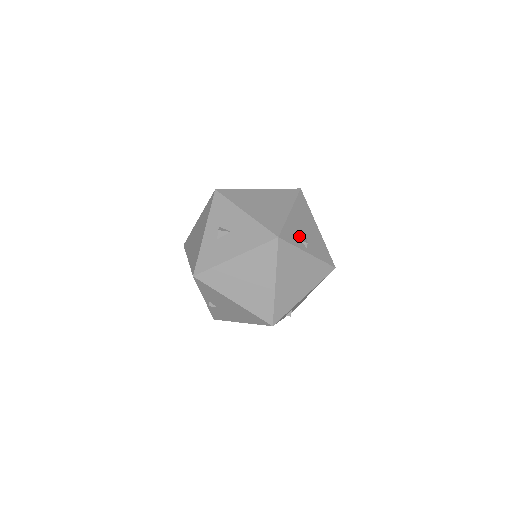
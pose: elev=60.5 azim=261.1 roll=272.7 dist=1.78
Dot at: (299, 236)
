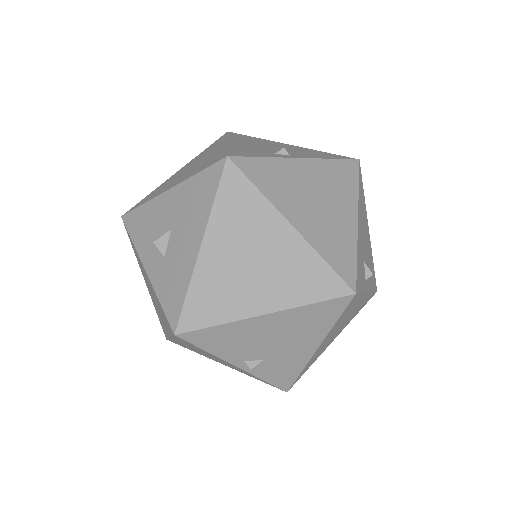
Dot at: (265, 152)
